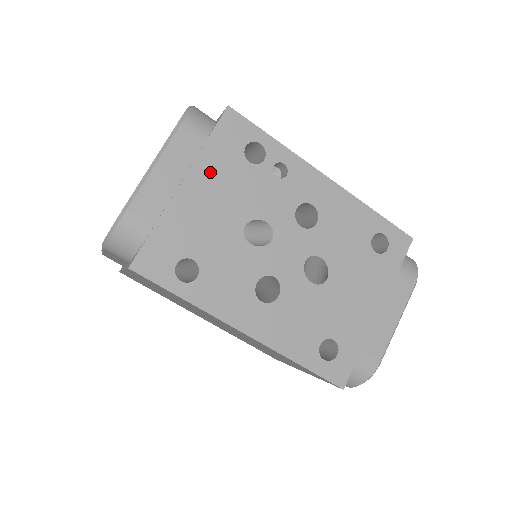
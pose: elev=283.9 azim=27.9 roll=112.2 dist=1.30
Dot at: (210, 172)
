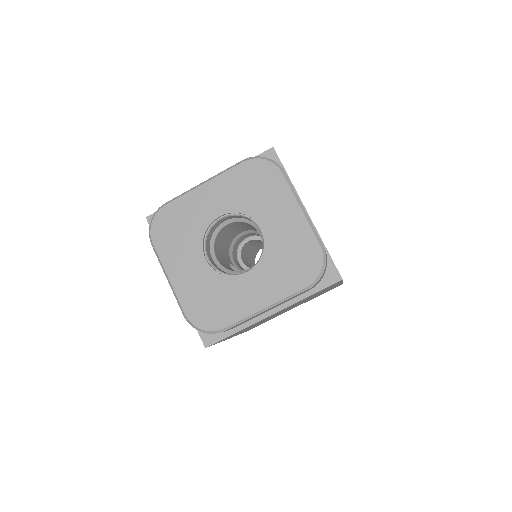
Dot at: occluded
